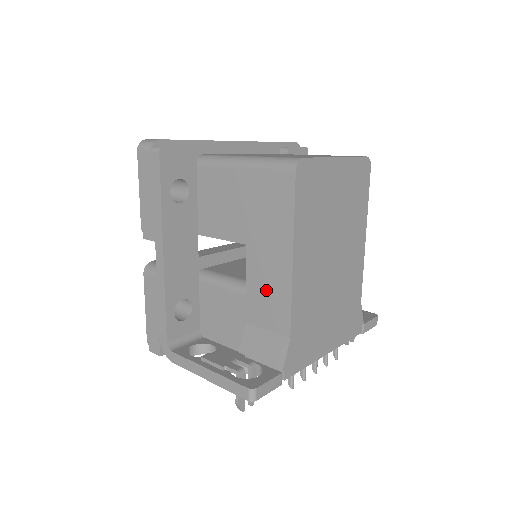
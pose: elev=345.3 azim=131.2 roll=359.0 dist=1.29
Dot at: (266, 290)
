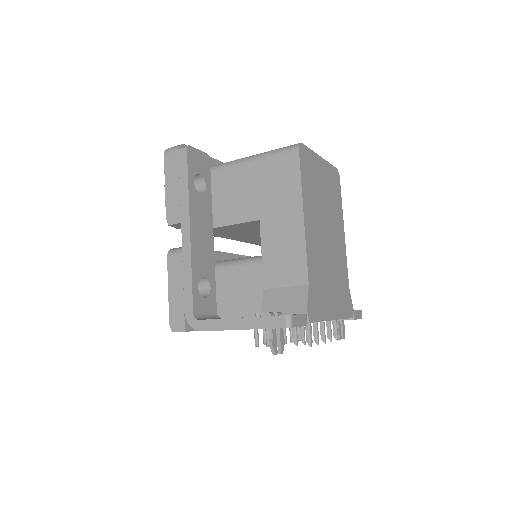
Dot at: (281, 251)
